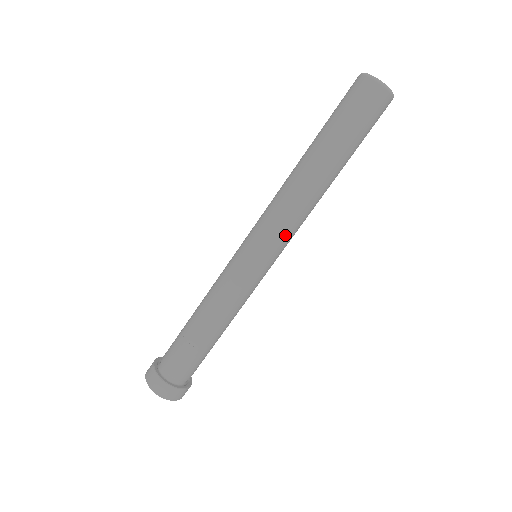
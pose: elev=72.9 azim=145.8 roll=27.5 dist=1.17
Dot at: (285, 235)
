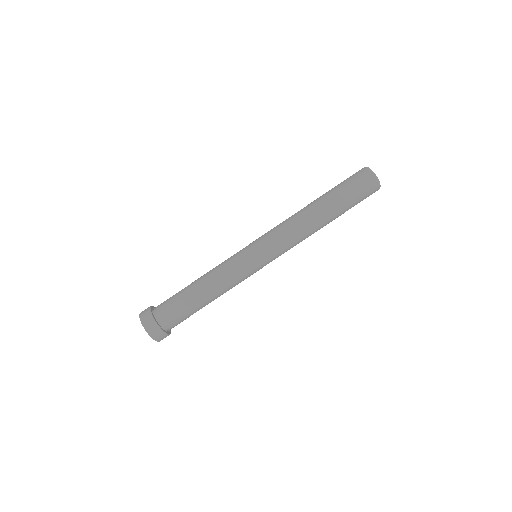
Dot at: occluded
